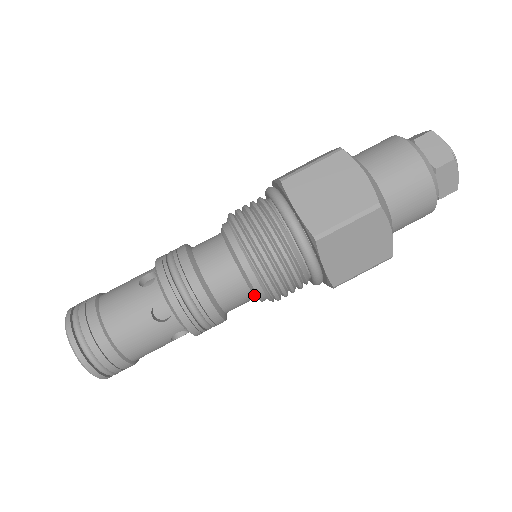
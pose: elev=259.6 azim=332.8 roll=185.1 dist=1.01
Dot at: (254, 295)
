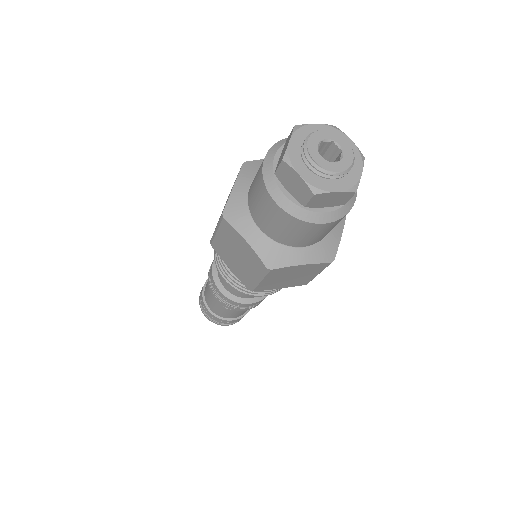
Dot at: occluded
